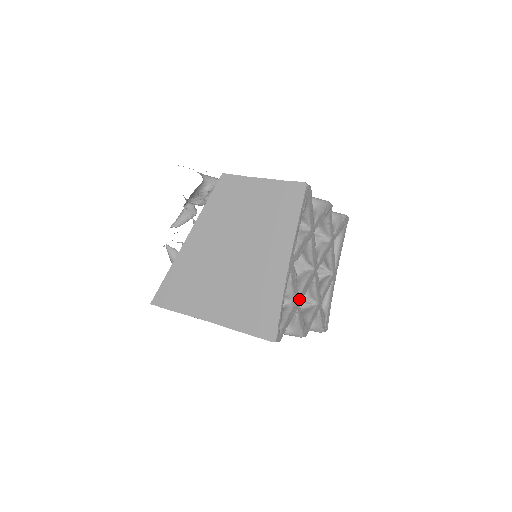
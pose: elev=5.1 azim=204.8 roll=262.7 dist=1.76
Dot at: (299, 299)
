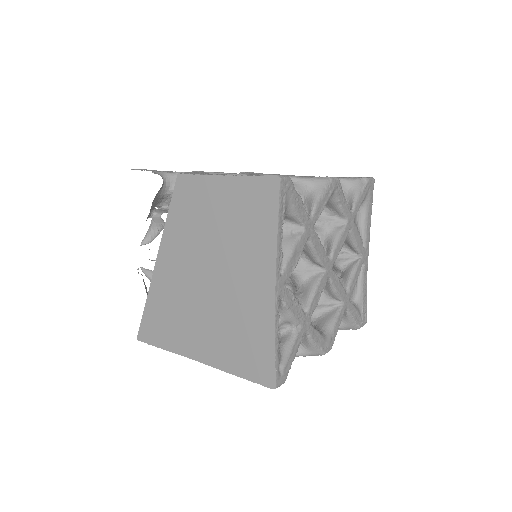
Dot at: (307, 318)
